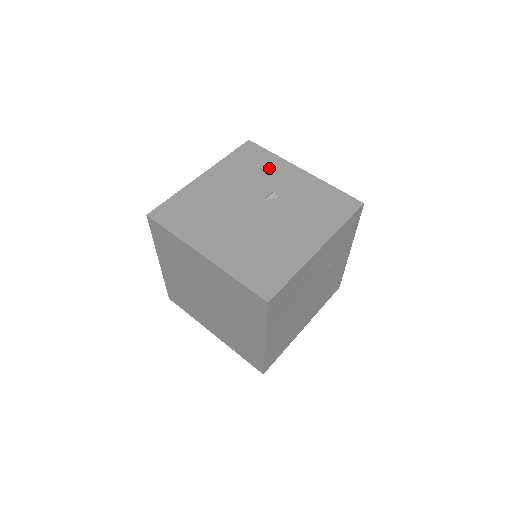
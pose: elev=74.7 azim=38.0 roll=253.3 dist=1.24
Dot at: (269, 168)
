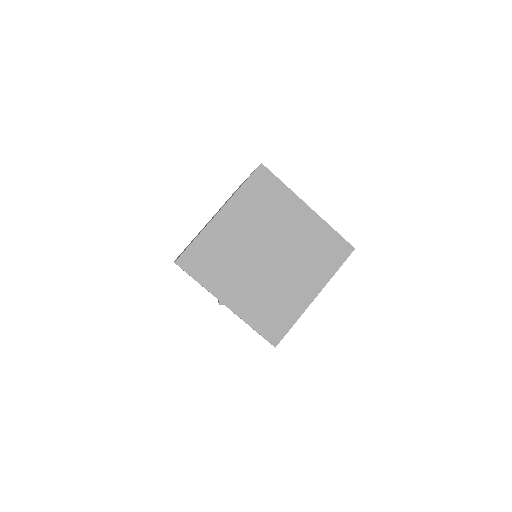
Dot at: occluded
